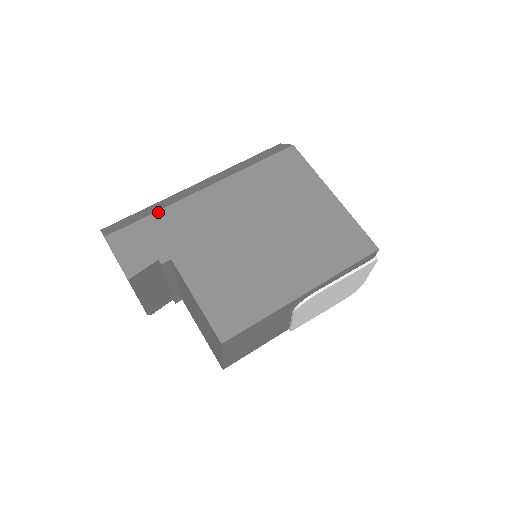
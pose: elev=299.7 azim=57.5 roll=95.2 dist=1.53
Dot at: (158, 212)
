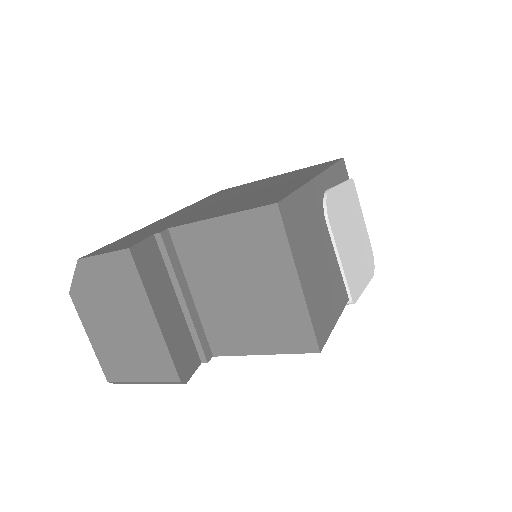
Dot at: (129, 235)
